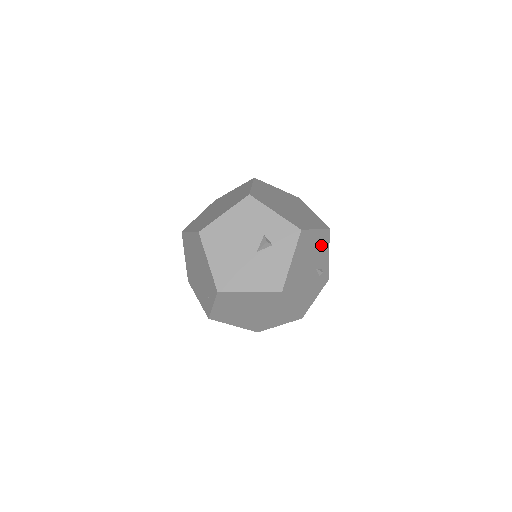
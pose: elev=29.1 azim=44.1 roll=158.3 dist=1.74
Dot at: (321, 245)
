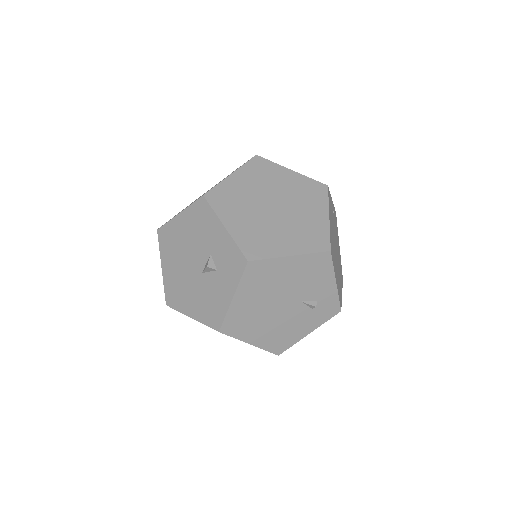
Dot at: (310, 273)
